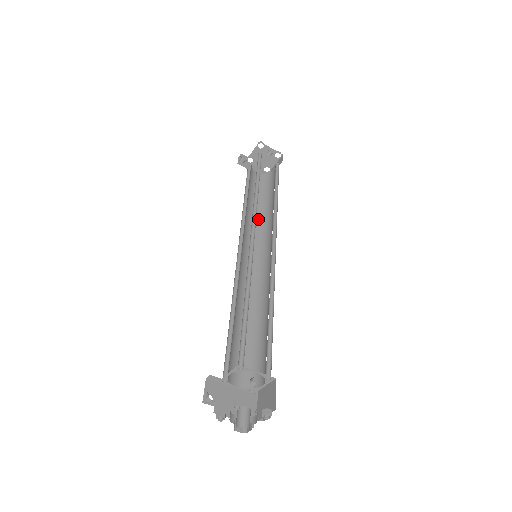
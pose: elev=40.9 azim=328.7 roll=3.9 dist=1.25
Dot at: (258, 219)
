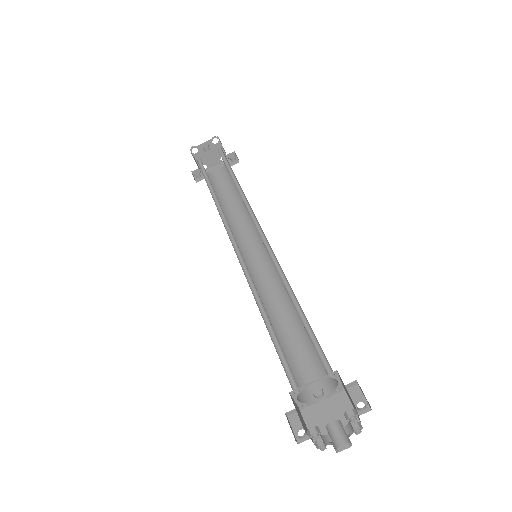
Dot at: (243, 214)
